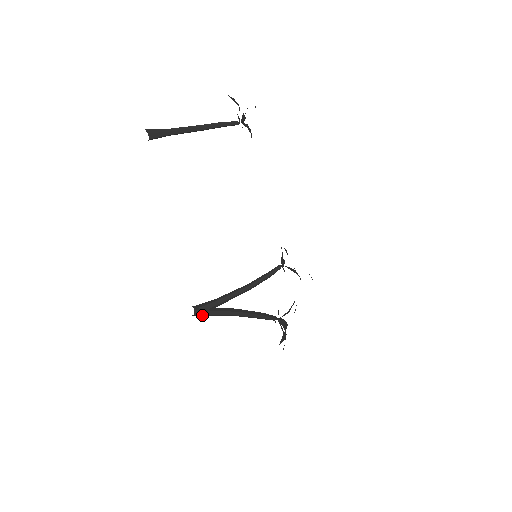
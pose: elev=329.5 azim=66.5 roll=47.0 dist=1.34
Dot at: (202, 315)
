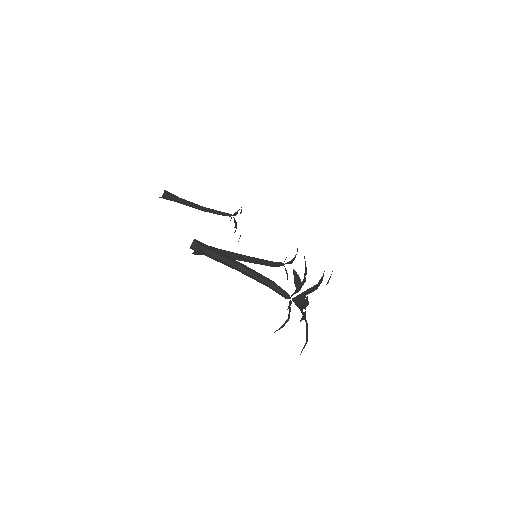
Dot at: (202, 251)
